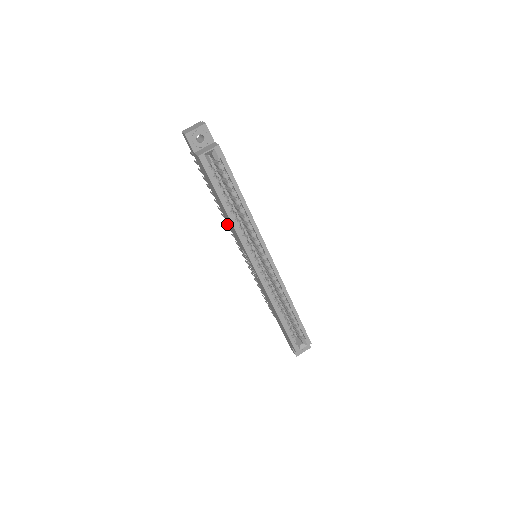
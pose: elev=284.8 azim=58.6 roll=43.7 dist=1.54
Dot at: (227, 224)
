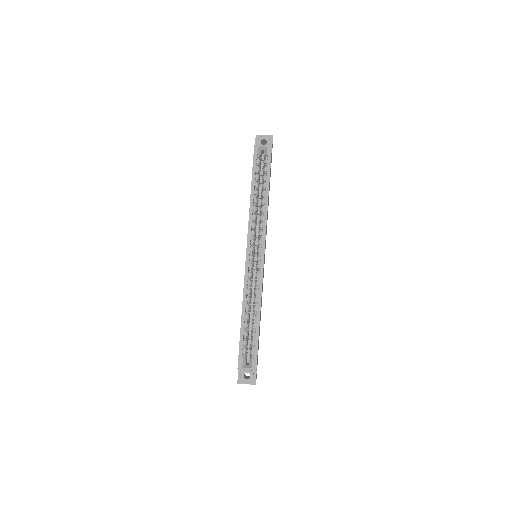
Dot at: occluded
